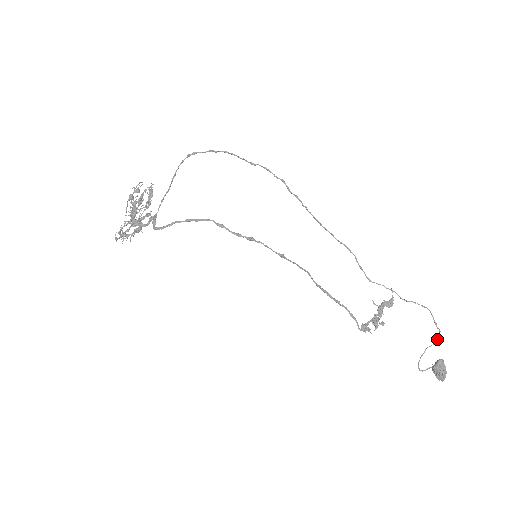
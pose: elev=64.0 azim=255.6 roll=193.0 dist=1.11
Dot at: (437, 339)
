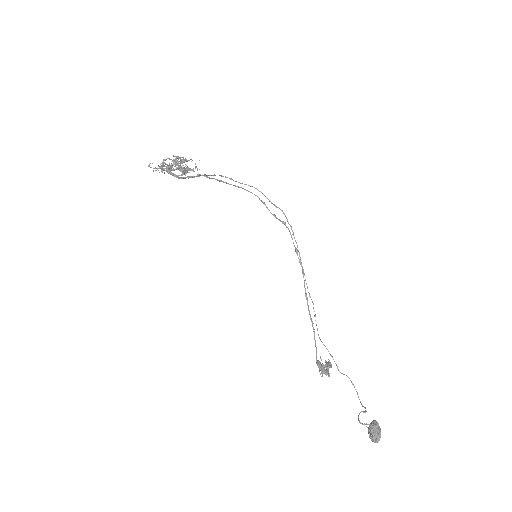
Dot at: occluded
